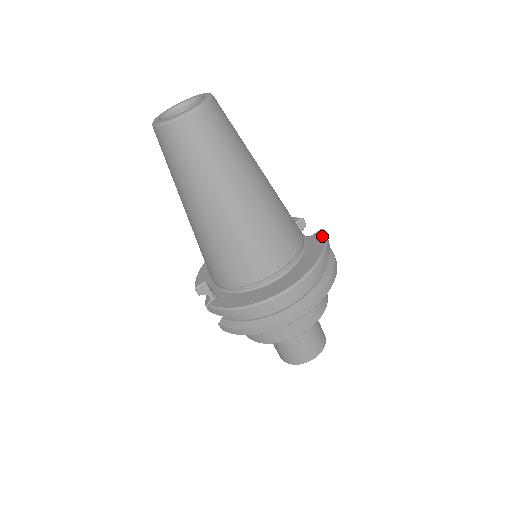
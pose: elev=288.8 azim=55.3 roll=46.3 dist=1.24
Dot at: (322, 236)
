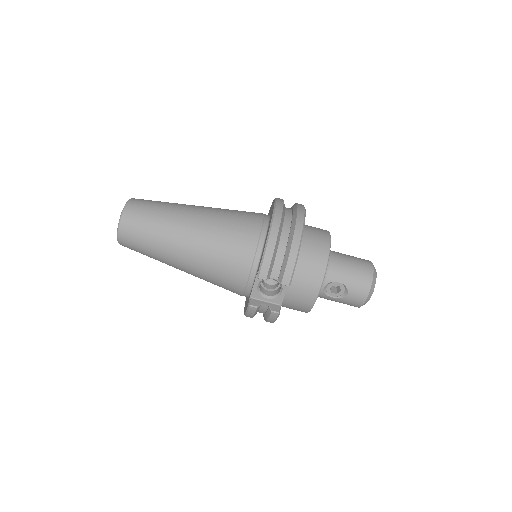
Dot at: (269, 210)
